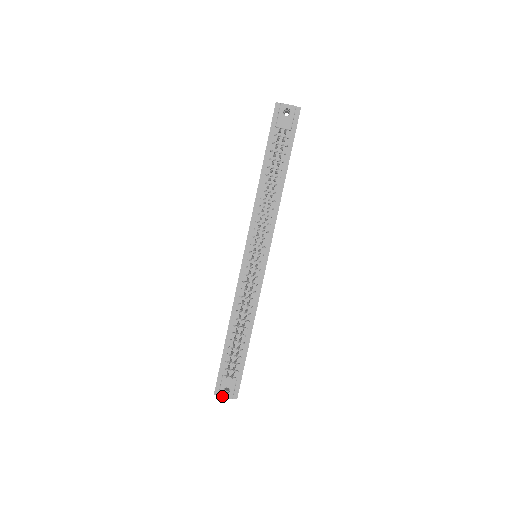
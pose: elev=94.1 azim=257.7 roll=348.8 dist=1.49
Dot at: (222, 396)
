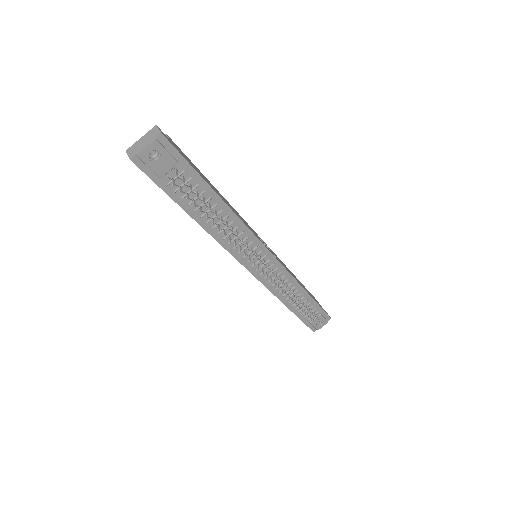
Dot at: (320, 328)
